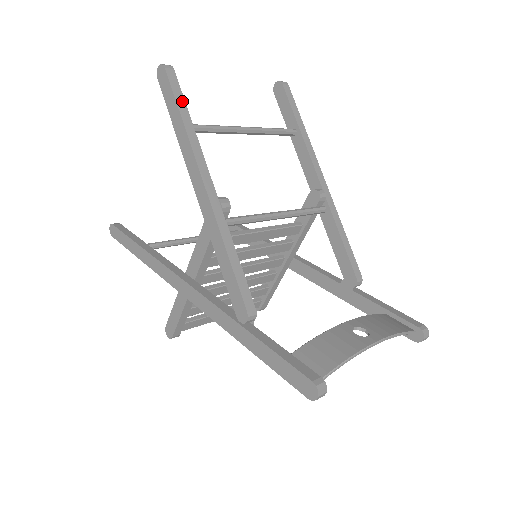
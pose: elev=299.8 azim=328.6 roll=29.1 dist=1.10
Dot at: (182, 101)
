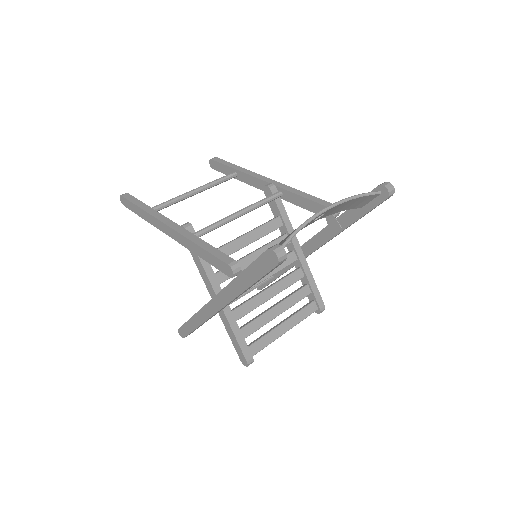
Dot at: (138, 201)
